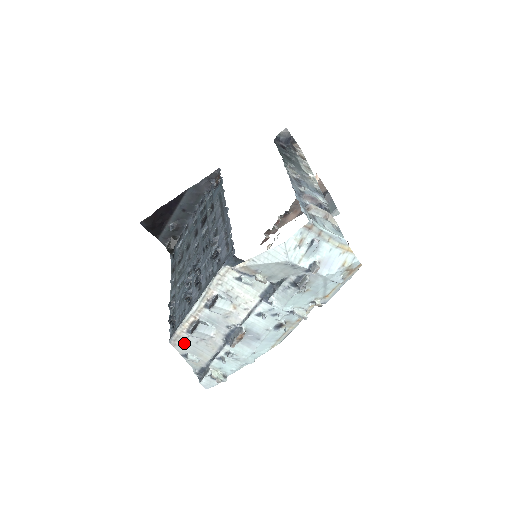
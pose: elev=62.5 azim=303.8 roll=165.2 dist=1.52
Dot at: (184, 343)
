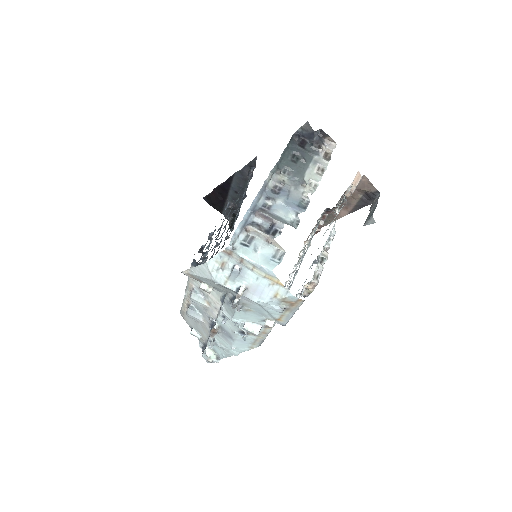
Dot at: (189, 319)
